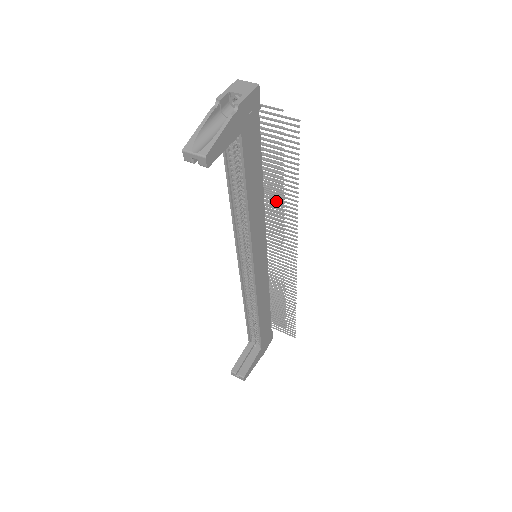
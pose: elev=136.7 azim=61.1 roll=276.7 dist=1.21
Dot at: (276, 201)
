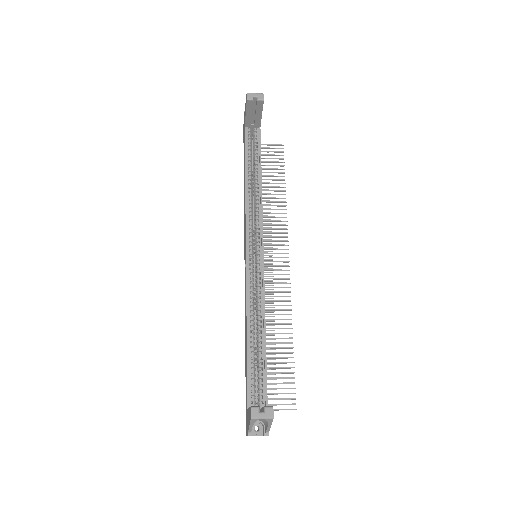
Dot at: occluded
